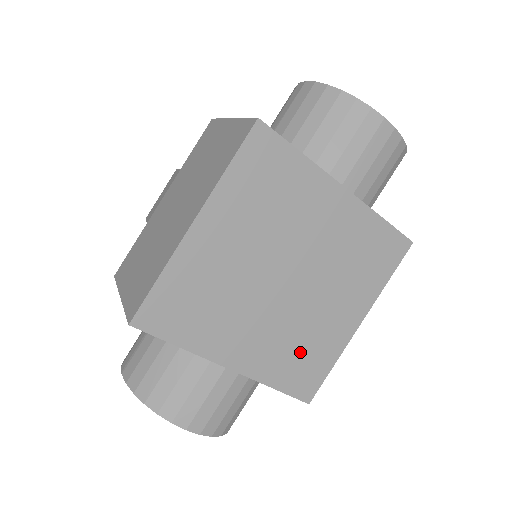
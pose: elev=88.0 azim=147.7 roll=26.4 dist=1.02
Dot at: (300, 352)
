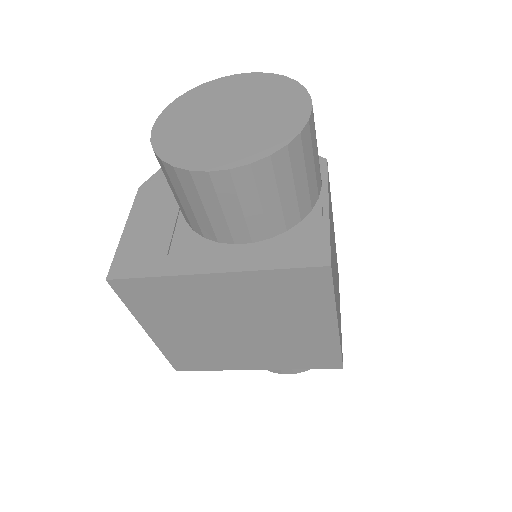
Dot at: (299, 352)
